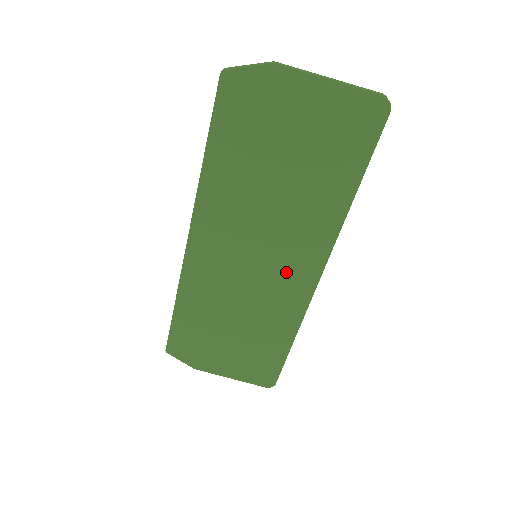
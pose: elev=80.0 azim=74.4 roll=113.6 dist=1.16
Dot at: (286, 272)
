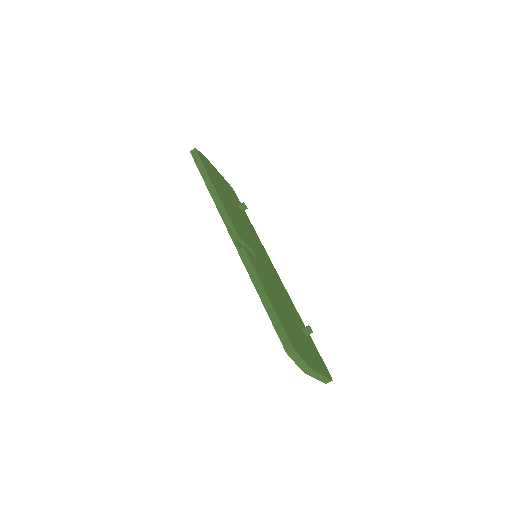
Dot at: occluded
